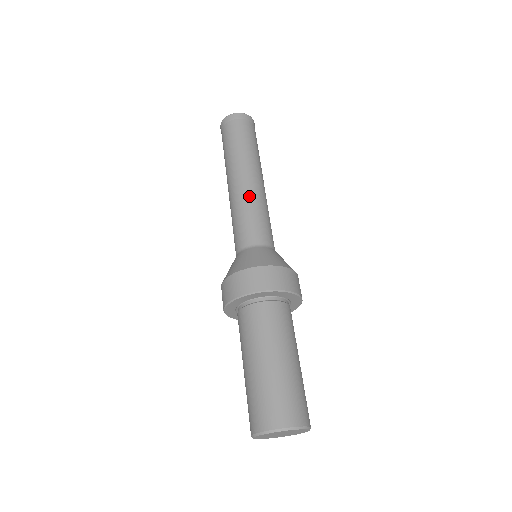
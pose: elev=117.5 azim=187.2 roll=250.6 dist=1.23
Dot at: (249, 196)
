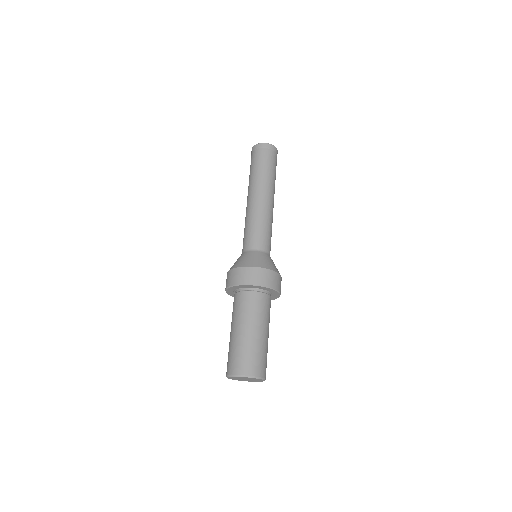
Dot at: (248, 214)
